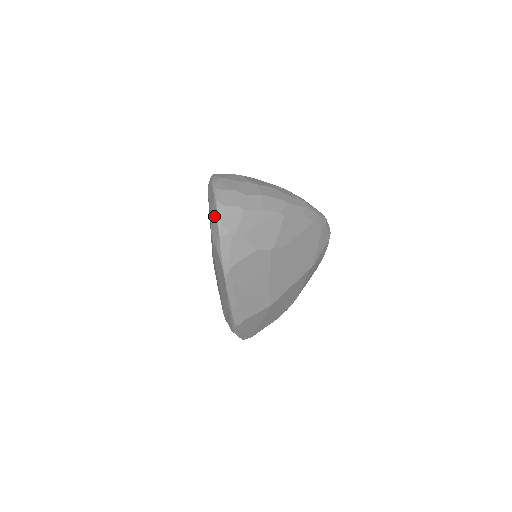
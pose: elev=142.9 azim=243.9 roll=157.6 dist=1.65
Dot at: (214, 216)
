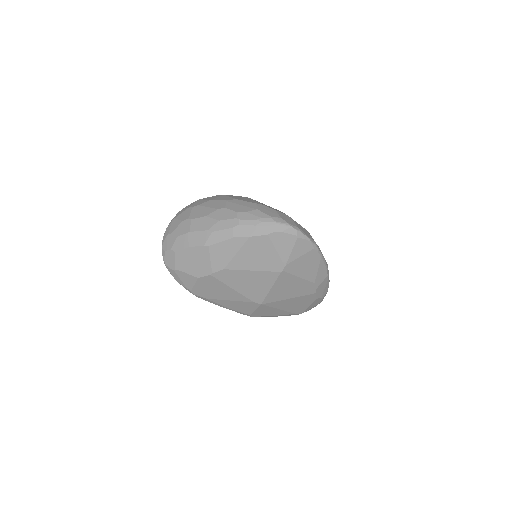
Dot at: occluded
